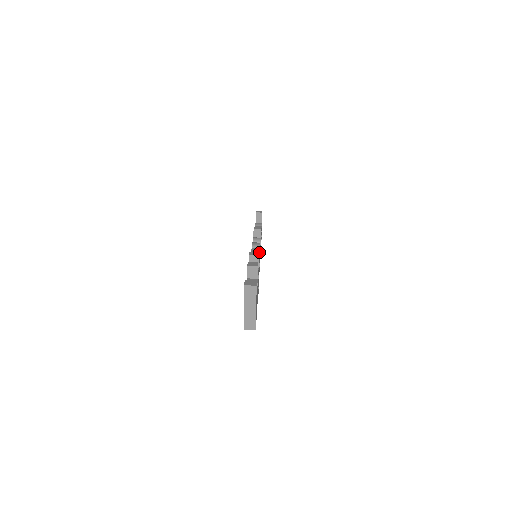
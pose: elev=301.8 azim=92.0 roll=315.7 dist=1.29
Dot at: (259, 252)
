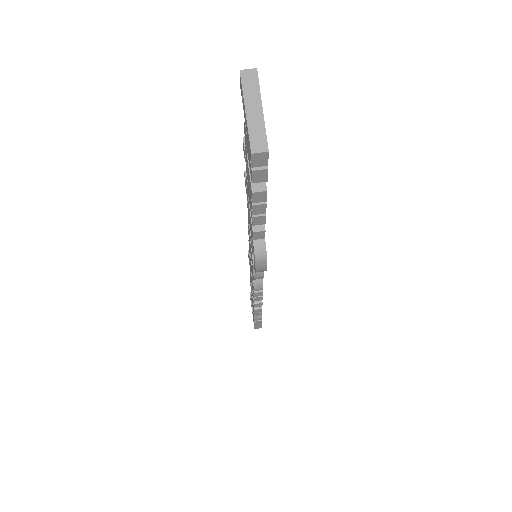
Dot at: occluded
